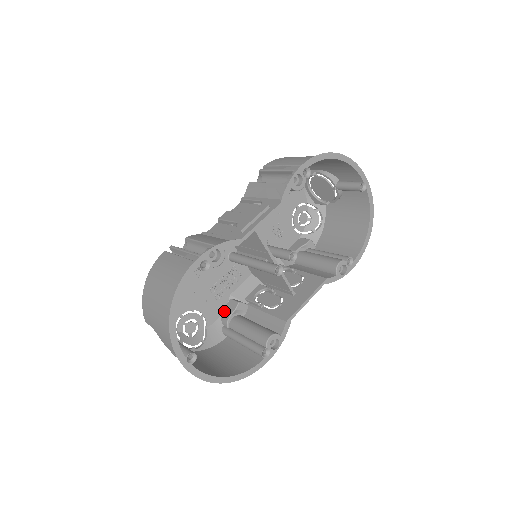
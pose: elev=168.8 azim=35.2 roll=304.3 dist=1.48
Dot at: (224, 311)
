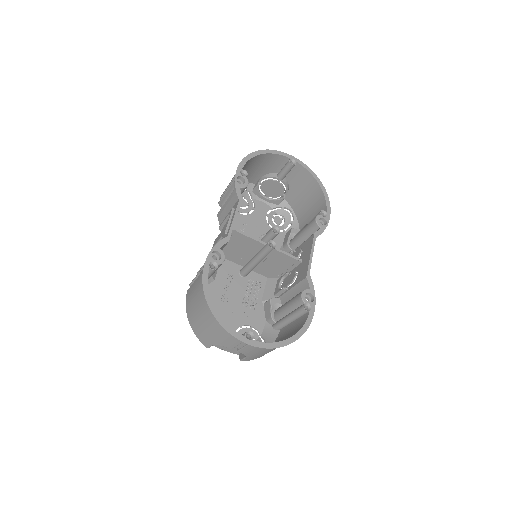
Dot at: (265, 315)
